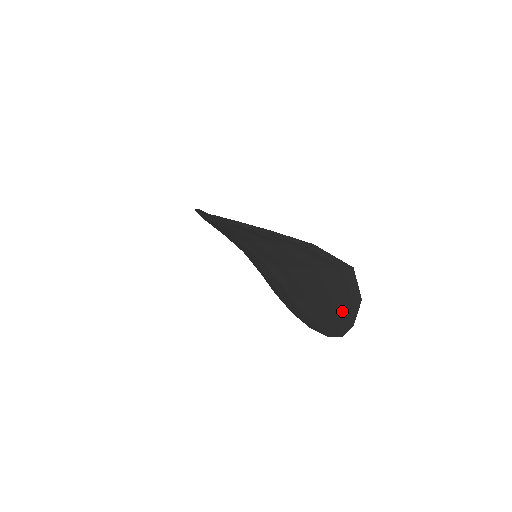
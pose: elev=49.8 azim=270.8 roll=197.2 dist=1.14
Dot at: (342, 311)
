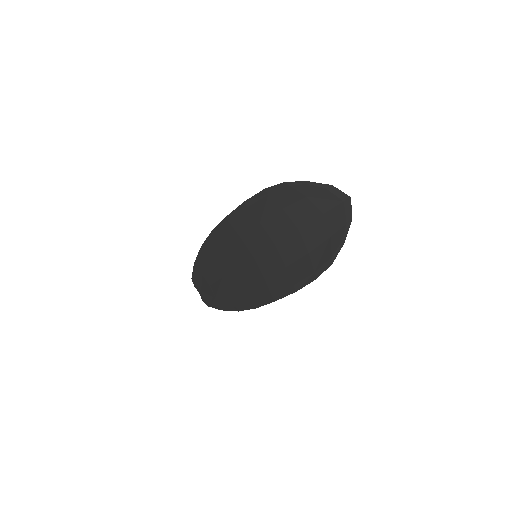
Dot at: (337, 238)
